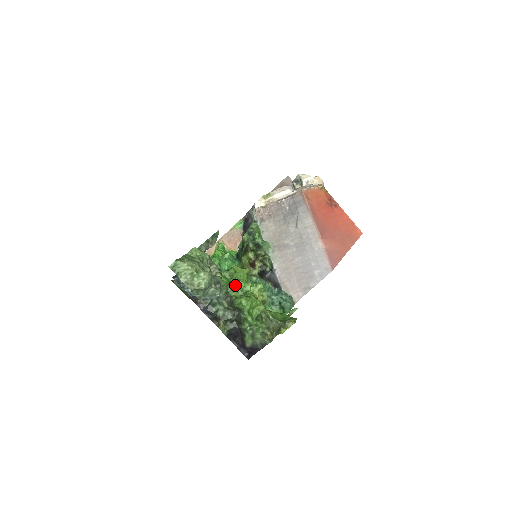
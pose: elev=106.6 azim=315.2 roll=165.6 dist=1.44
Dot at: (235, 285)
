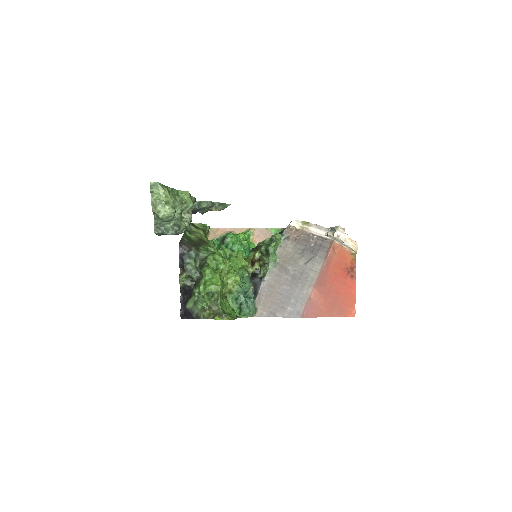
Dot at: (216, 257)
